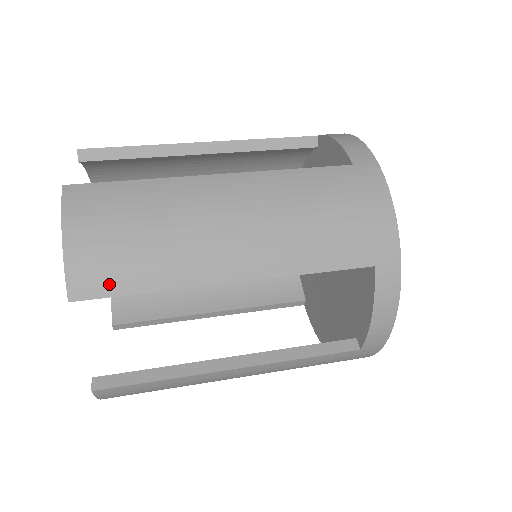
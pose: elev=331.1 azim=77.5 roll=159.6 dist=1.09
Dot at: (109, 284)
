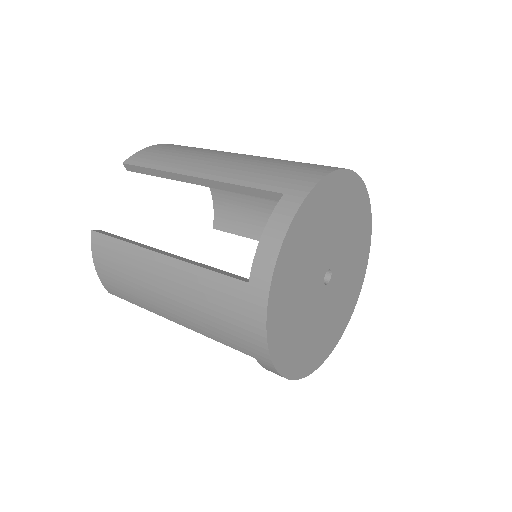
Dot at: (144, 161)
